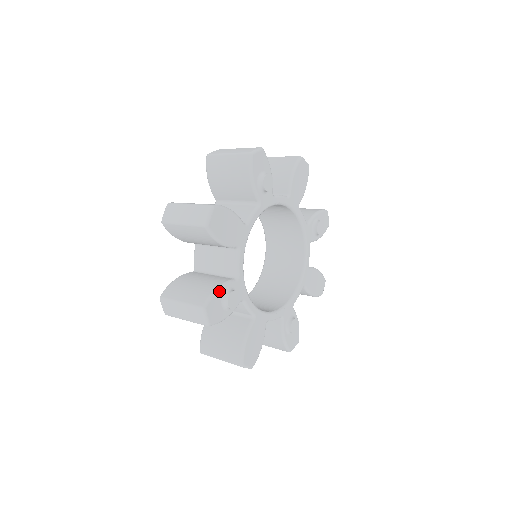
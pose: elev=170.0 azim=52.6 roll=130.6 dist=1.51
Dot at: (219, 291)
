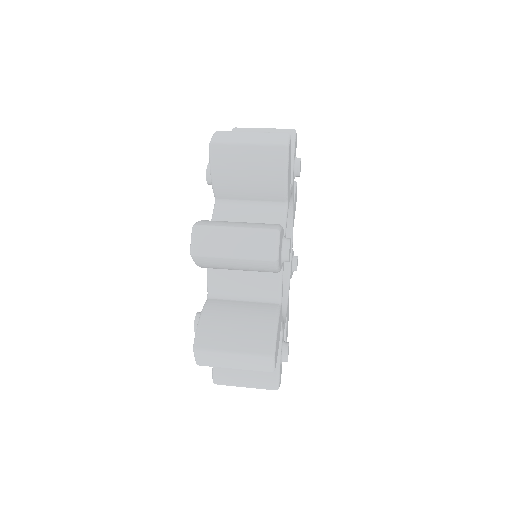
Dot at: (280, 365)
